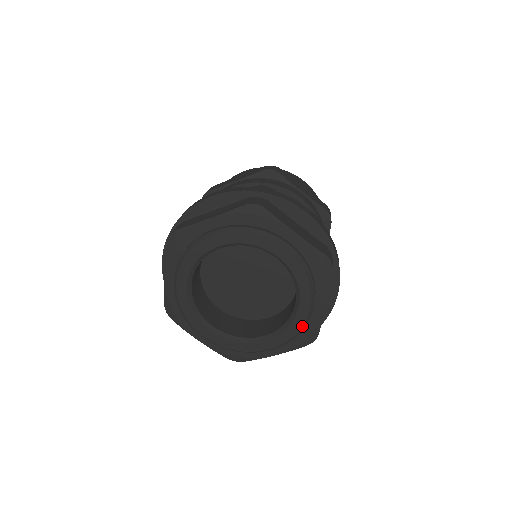
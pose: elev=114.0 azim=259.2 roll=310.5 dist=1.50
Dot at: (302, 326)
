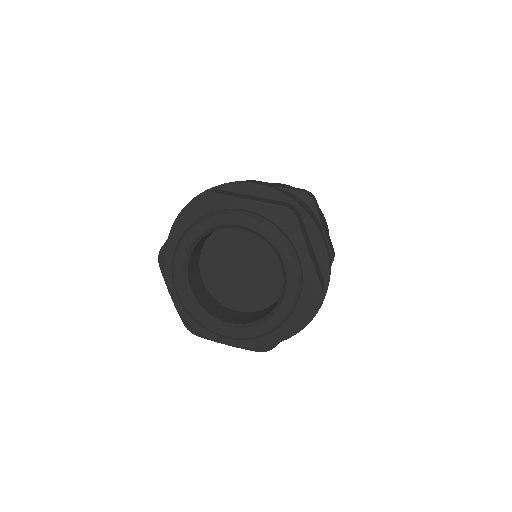
Dot at: (266, 332)
